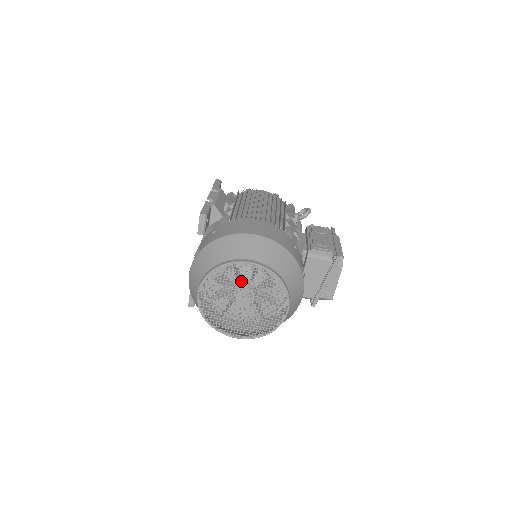
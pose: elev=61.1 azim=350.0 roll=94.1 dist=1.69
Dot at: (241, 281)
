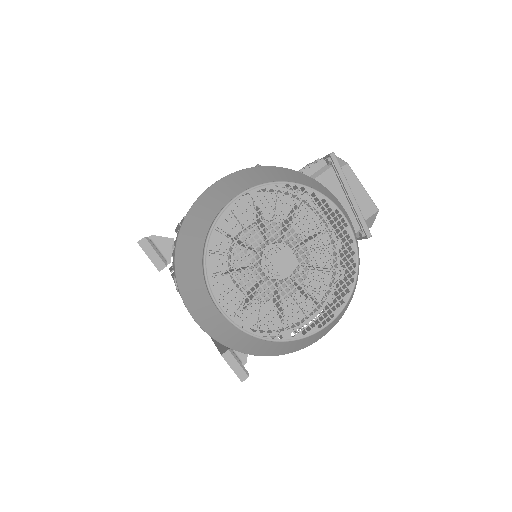
Dot at: occluded
